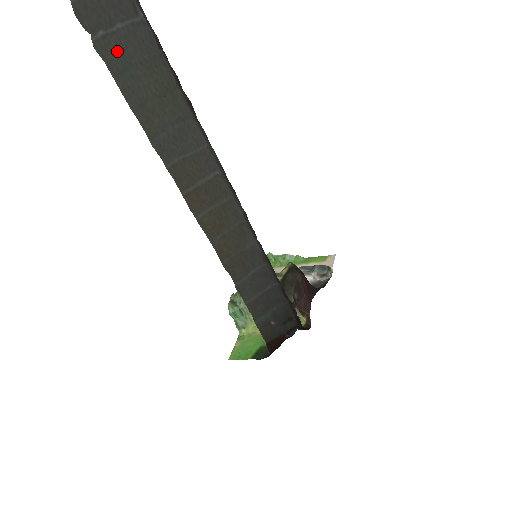
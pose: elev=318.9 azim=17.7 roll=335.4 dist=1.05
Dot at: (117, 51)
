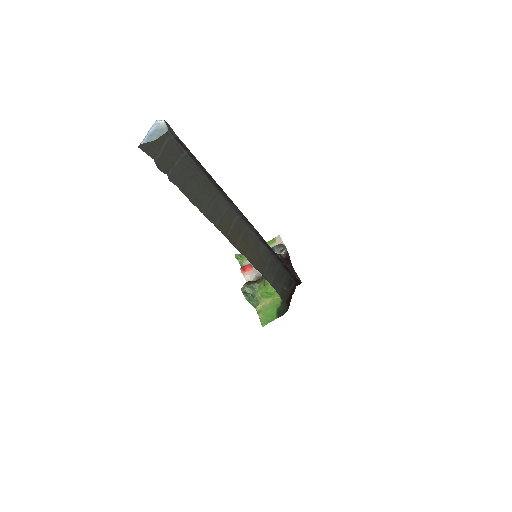
Dot at: (179, 177)
